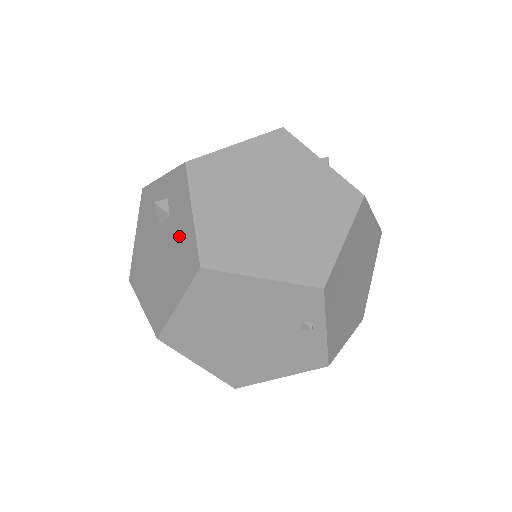
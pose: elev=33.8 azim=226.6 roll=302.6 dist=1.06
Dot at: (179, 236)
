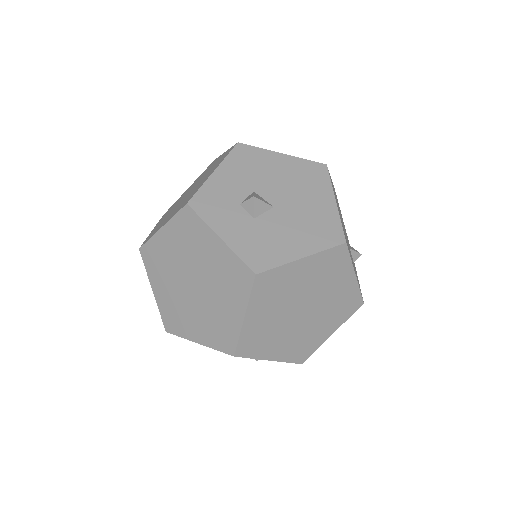
Dot at: occluded
